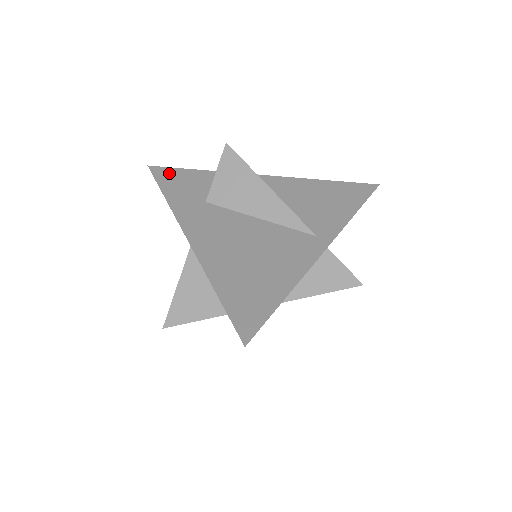
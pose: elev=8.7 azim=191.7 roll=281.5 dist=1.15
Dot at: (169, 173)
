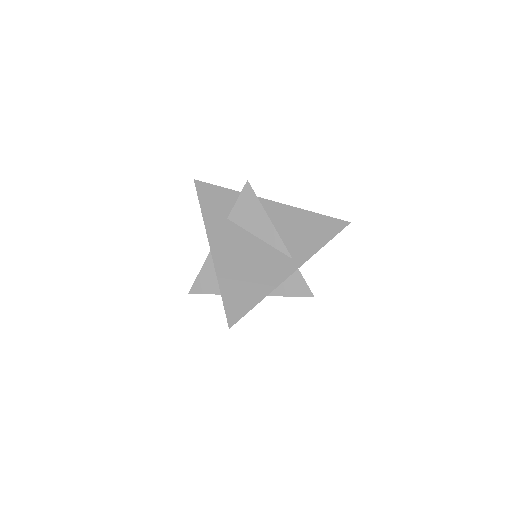
Dot at: (207, 189)
